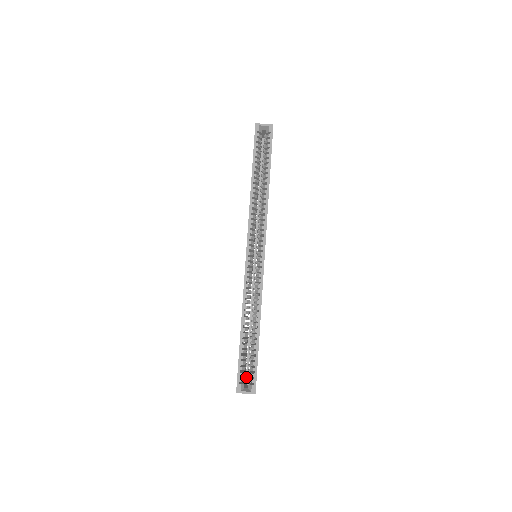
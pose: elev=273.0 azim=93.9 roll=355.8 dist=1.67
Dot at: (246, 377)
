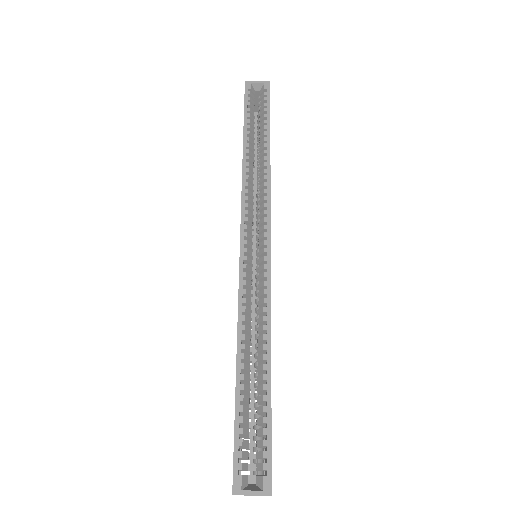
Dot at: (250, 469)
